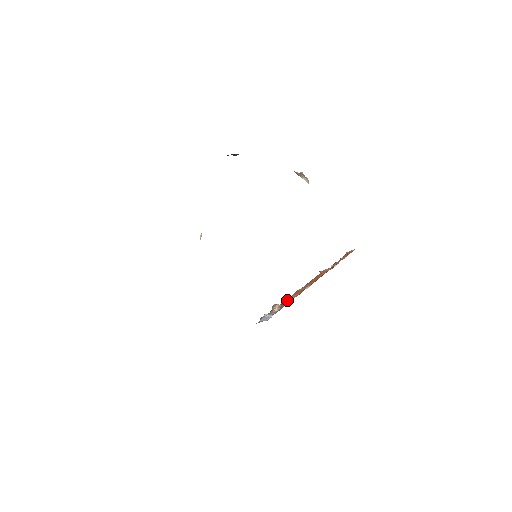
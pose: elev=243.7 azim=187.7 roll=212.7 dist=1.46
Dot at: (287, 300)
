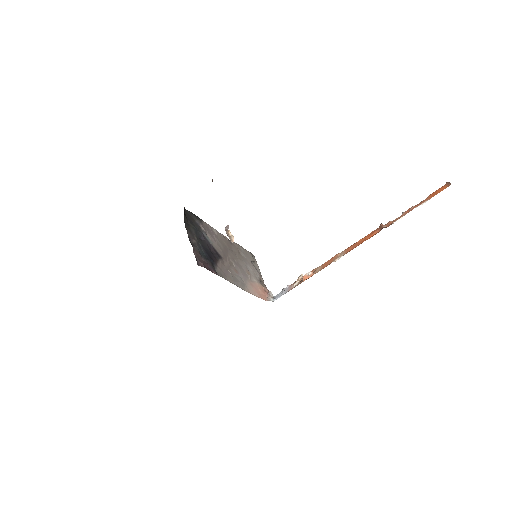
Dot at: (305, 277)
